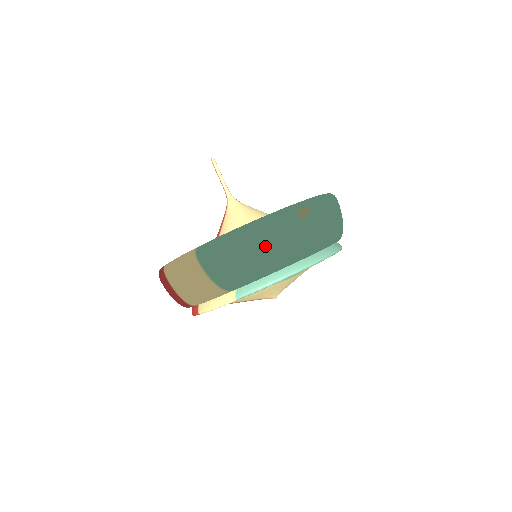
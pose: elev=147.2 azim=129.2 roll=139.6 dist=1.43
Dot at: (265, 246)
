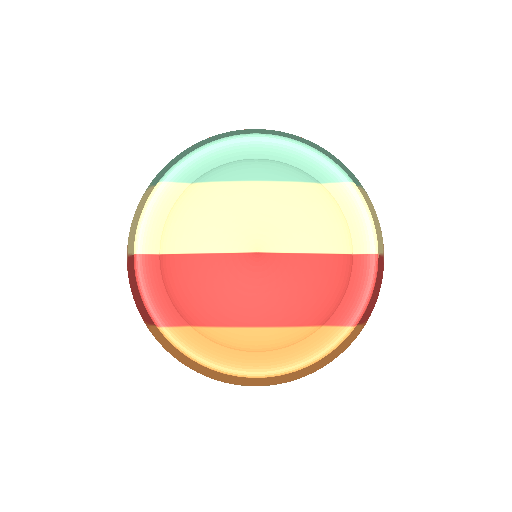
Dot at: occluded
